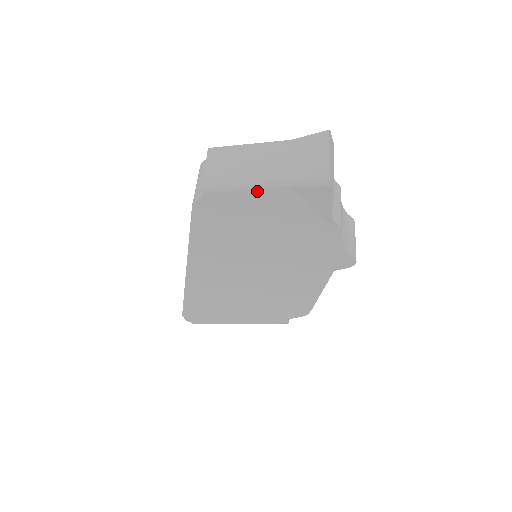
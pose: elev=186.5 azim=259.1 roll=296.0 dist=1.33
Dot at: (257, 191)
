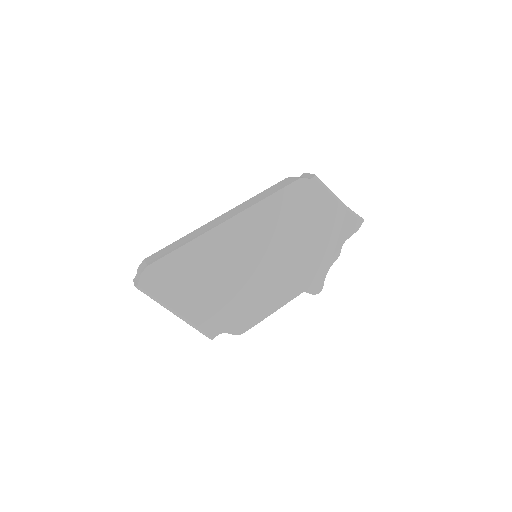
Dot at: (333, 199)
